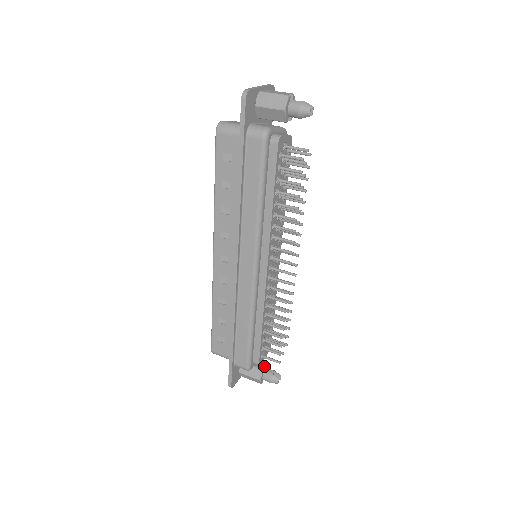
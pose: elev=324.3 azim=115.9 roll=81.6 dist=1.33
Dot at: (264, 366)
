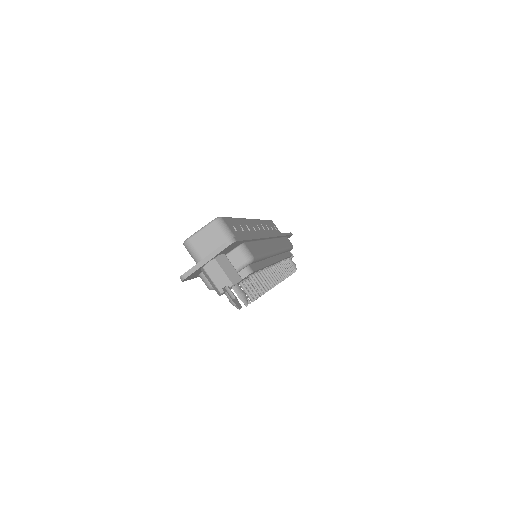
Dot at: occluded
